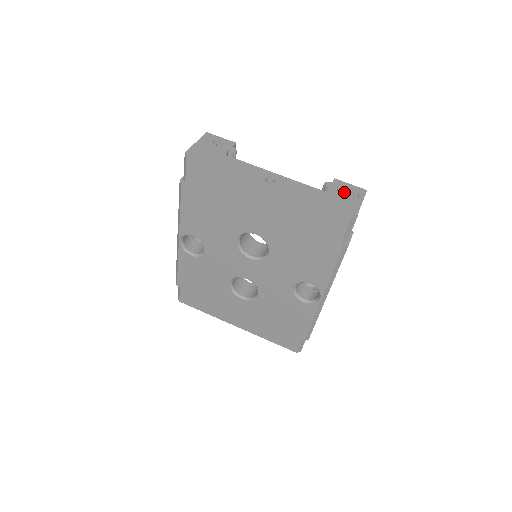
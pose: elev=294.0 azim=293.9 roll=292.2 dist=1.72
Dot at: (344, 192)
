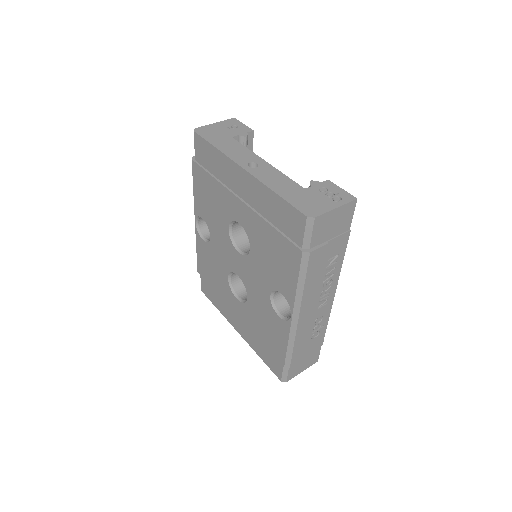
Dot at: (328, 194)
